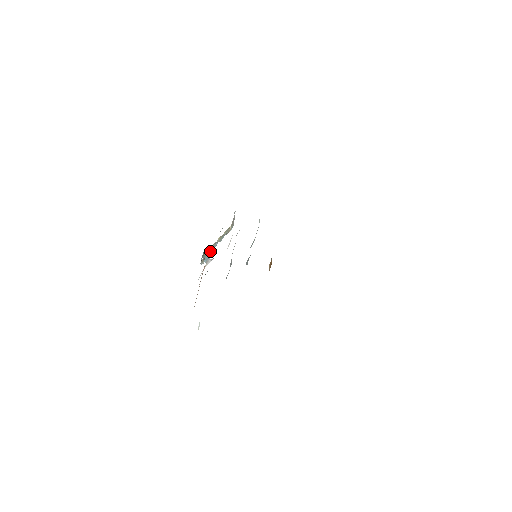
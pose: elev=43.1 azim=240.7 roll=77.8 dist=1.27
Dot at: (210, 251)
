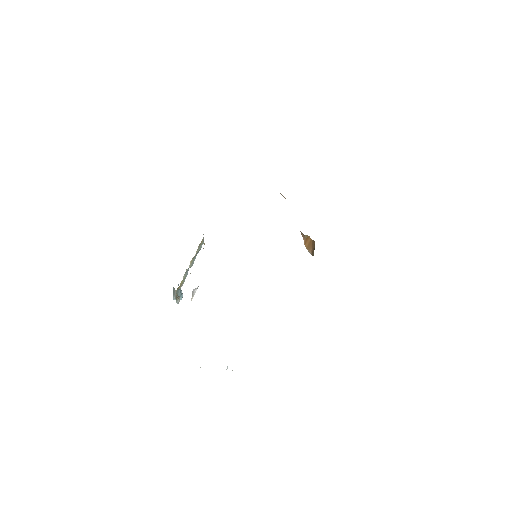
Dot at: (182, 283)
